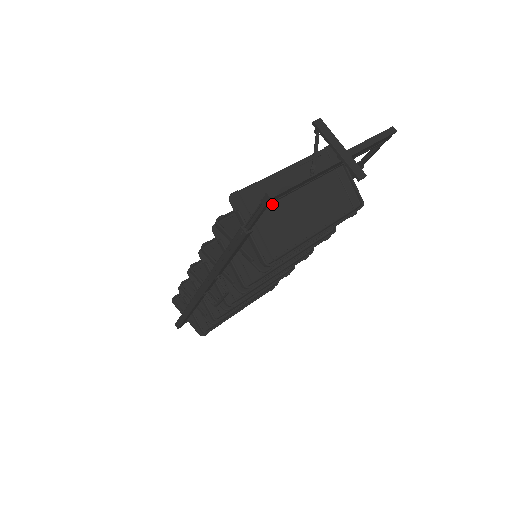
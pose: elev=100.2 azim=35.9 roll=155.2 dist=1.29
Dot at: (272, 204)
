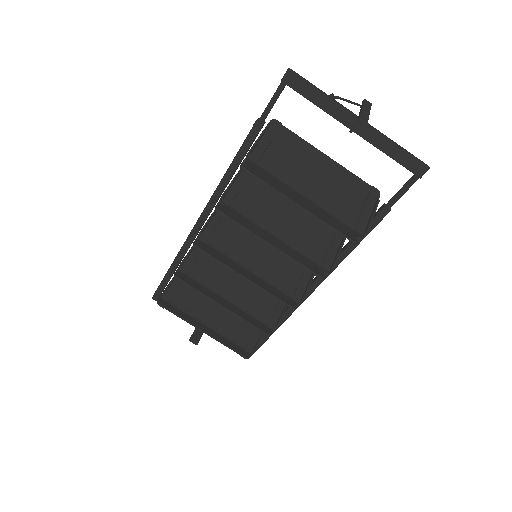
Dot at: (295, 153)
